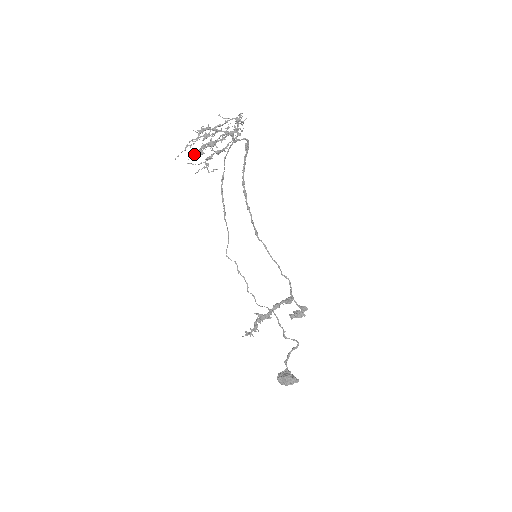
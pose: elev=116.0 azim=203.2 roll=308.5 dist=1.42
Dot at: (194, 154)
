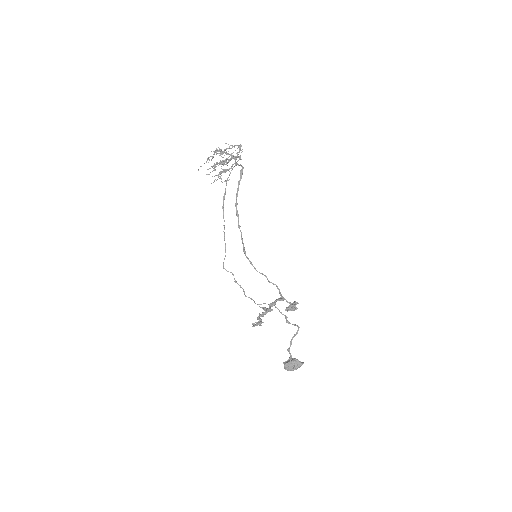
Dot at: occluded
